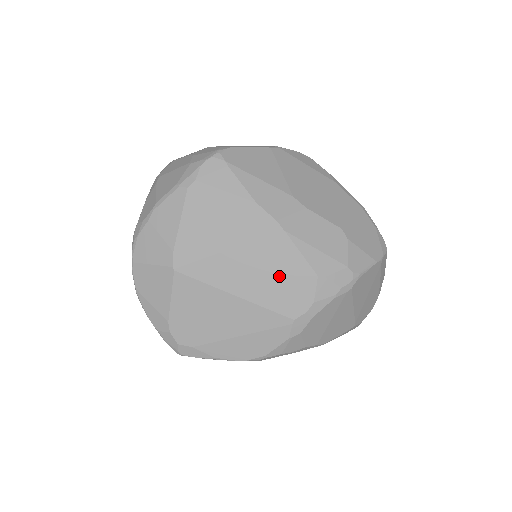
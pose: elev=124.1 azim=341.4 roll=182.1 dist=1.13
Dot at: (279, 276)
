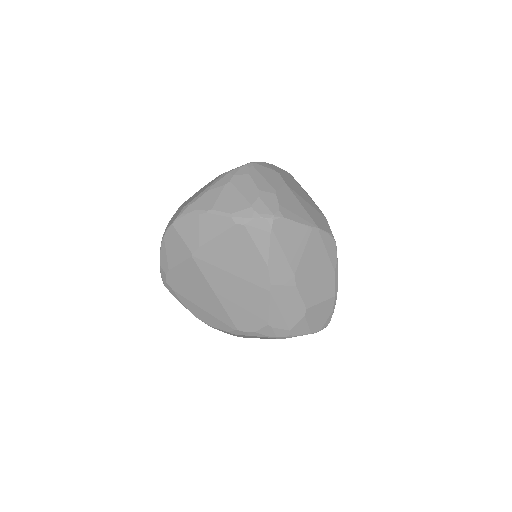
Dot at: (248, 307)
